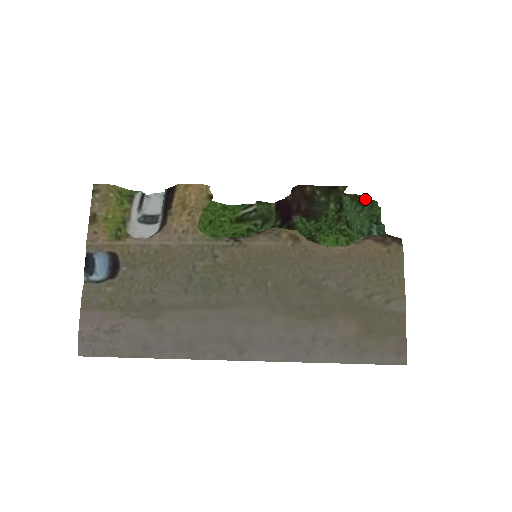
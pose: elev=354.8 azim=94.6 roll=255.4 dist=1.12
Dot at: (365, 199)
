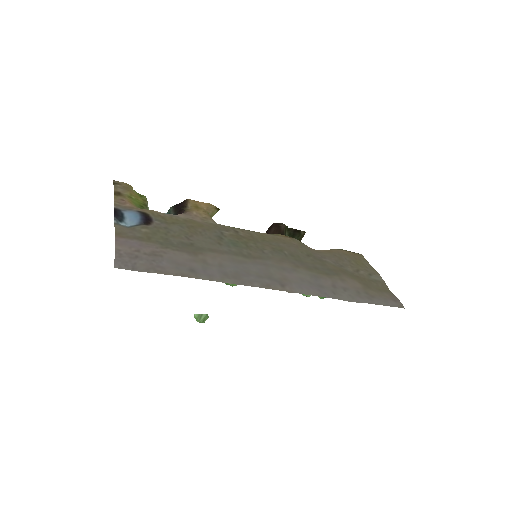
Dot at: occluded
